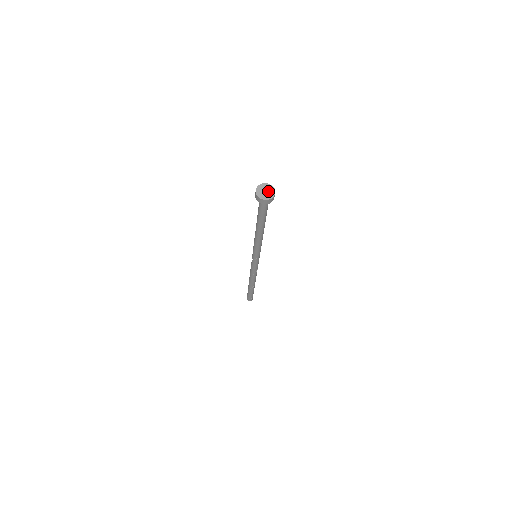
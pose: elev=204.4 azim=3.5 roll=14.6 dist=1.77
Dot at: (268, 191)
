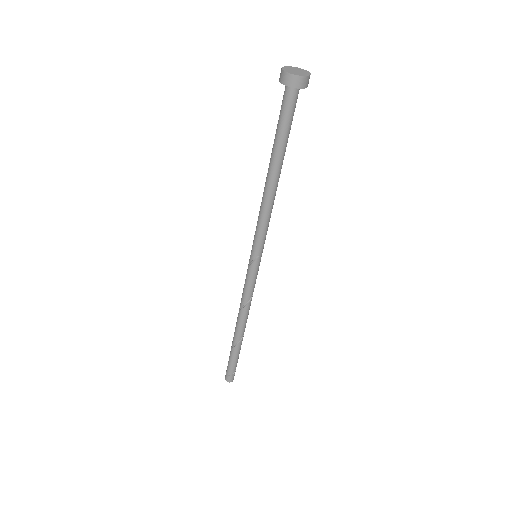
Dot at: (300, 71)
